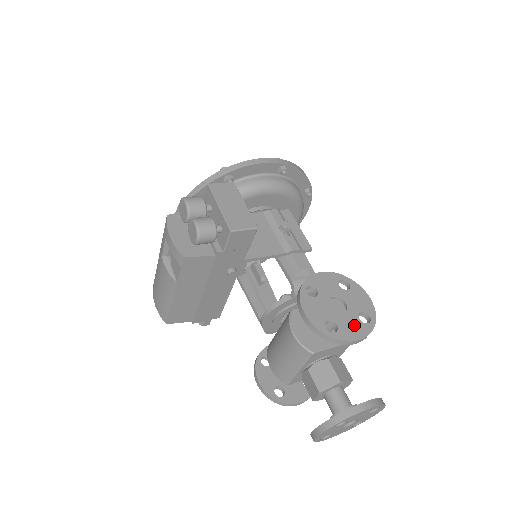
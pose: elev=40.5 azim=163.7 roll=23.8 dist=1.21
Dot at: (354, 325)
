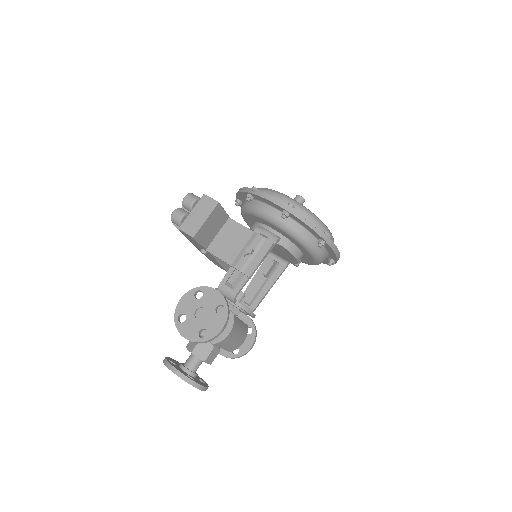
Dot at: (192, 330)
